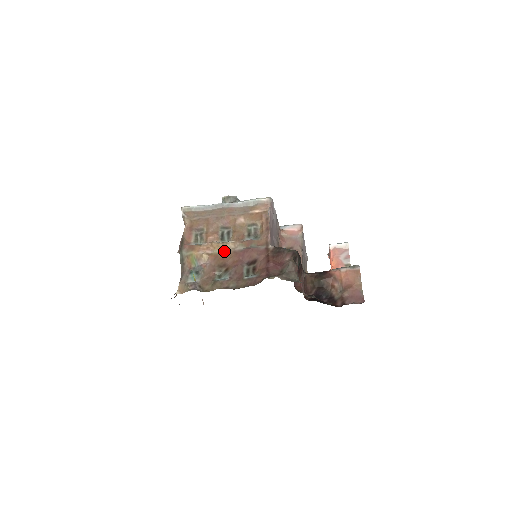
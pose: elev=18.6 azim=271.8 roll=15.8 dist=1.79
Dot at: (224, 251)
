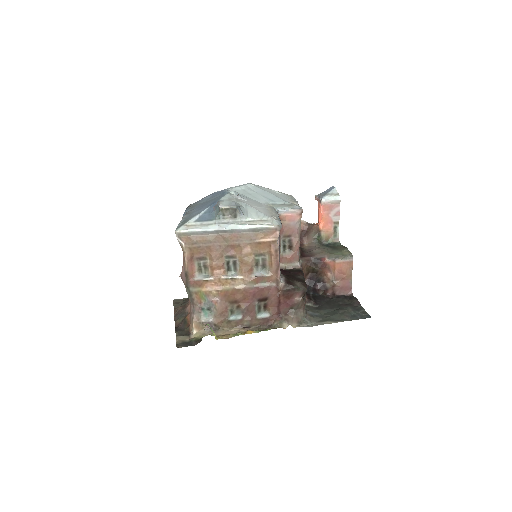
Dot at: (234, 289)
